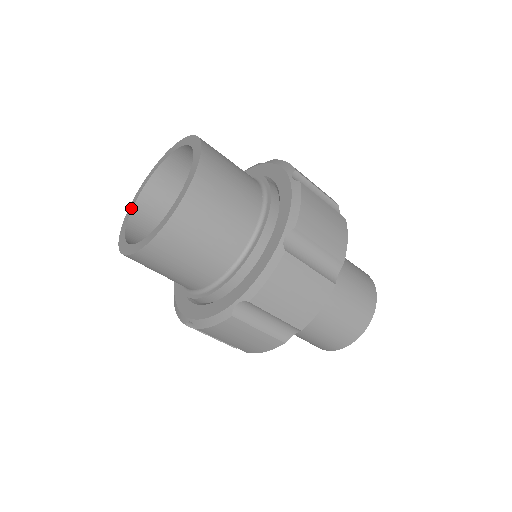
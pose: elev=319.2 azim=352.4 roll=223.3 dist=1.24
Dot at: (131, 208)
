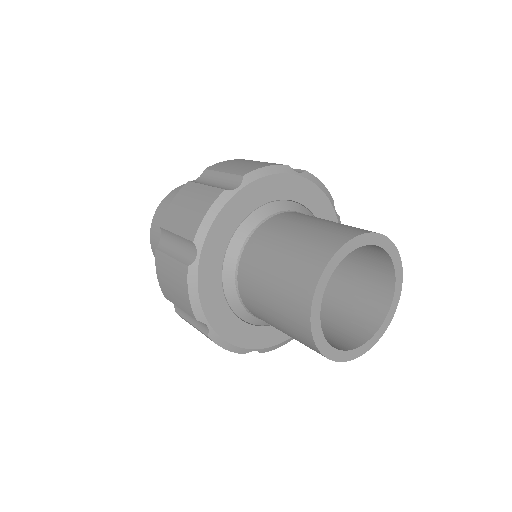
Dot at: occluded
